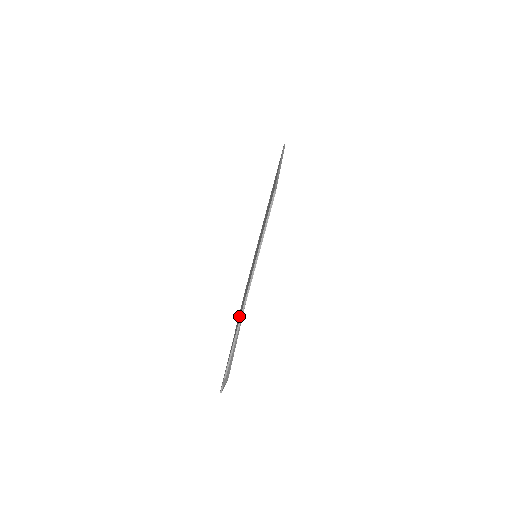
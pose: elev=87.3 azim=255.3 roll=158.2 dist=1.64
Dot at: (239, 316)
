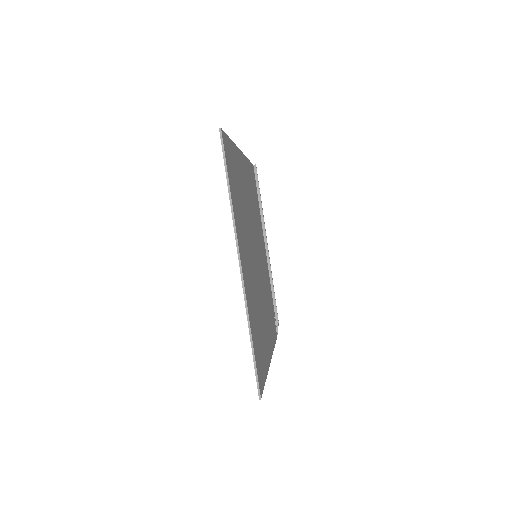
Dot at: occluded
